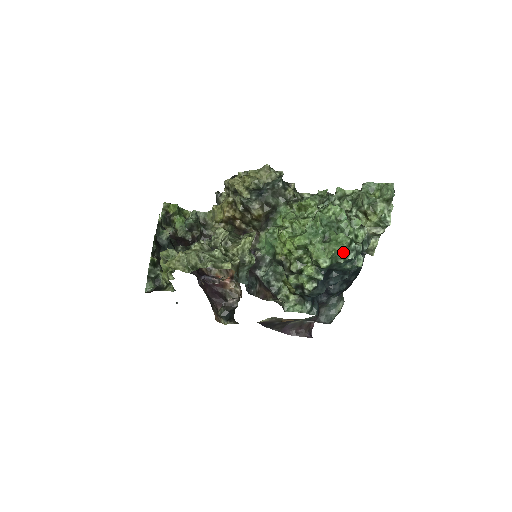
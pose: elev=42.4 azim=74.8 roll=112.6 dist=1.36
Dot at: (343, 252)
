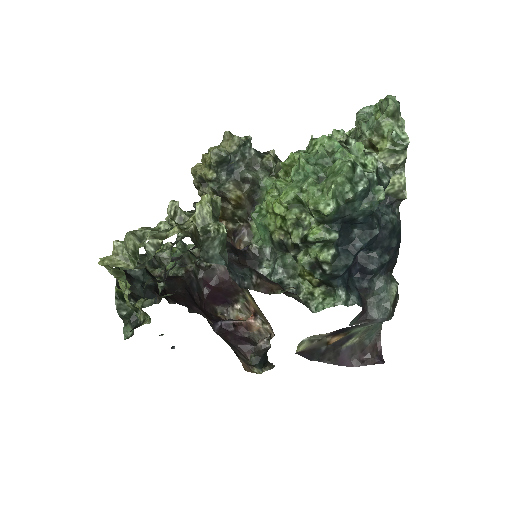
Dot at: (347, 182)
